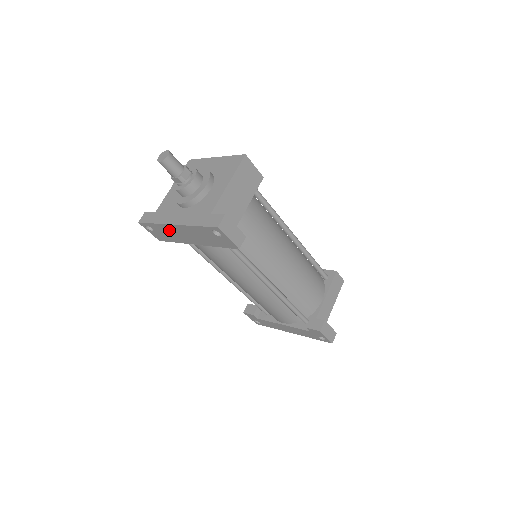
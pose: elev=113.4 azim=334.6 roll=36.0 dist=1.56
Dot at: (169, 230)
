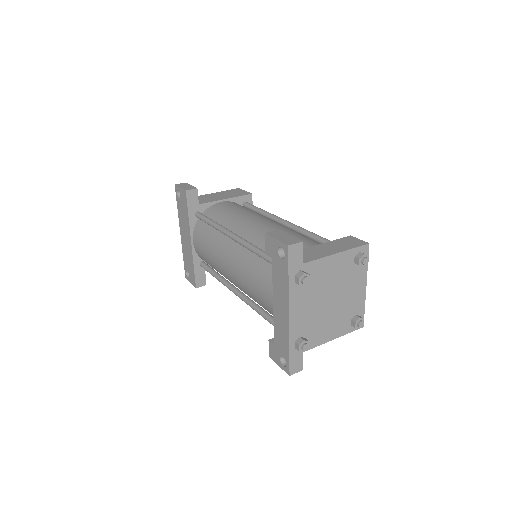
Dot at: (185, 250)
